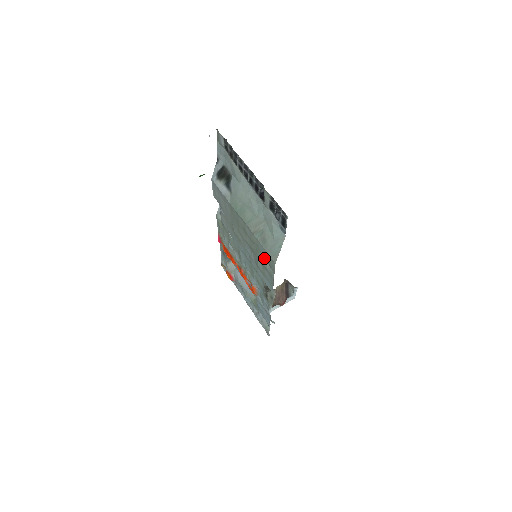
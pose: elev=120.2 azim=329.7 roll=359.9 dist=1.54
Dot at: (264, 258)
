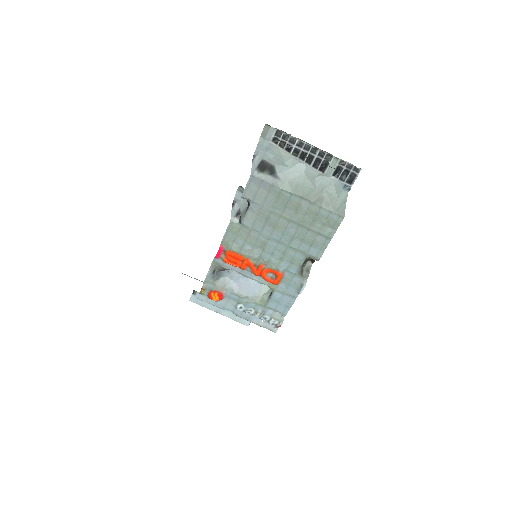
Dot at: (324, 222)
